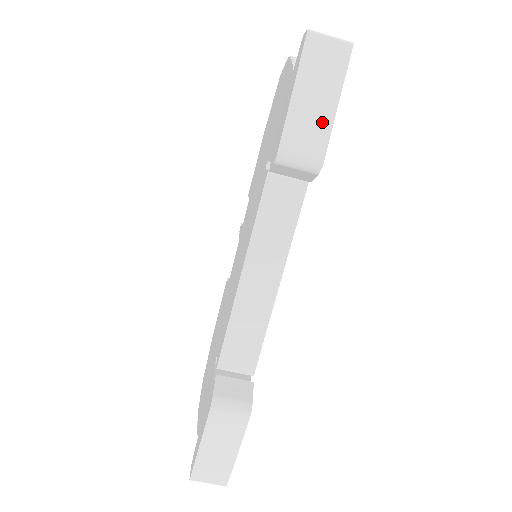
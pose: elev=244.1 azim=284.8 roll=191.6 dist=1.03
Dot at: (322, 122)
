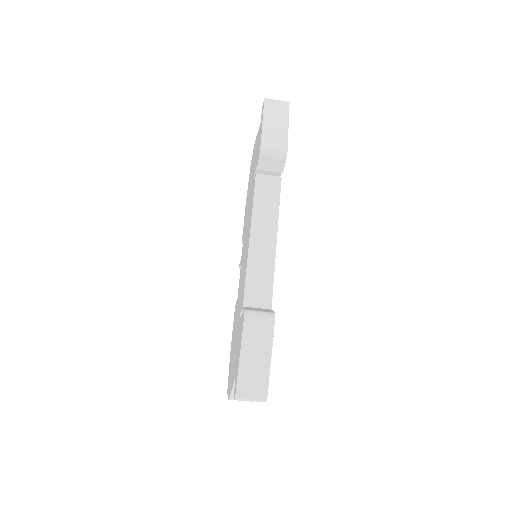
Dot at: (282, 133)
